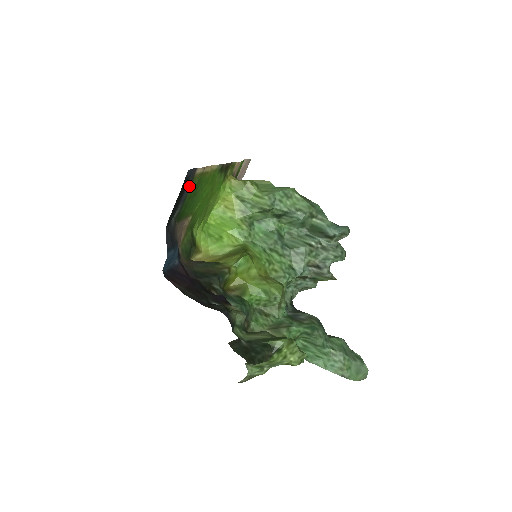
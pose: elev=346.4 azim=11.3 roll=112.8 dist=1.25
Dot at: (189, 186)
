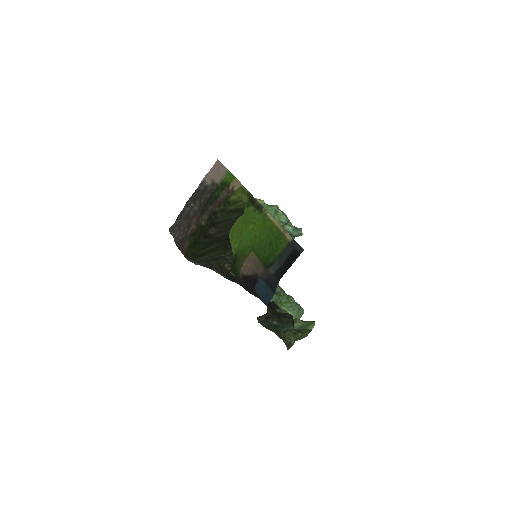
Dot at: (286, 249)
